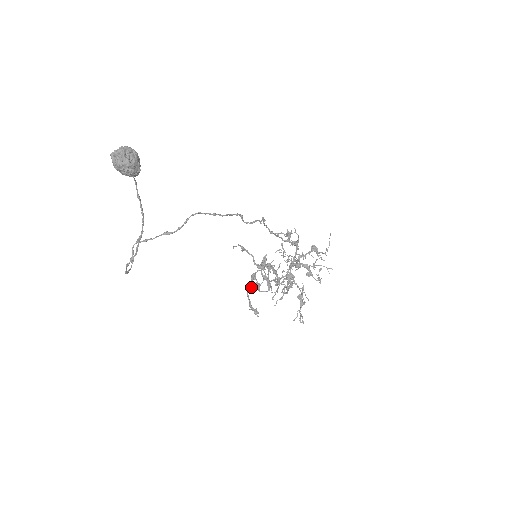
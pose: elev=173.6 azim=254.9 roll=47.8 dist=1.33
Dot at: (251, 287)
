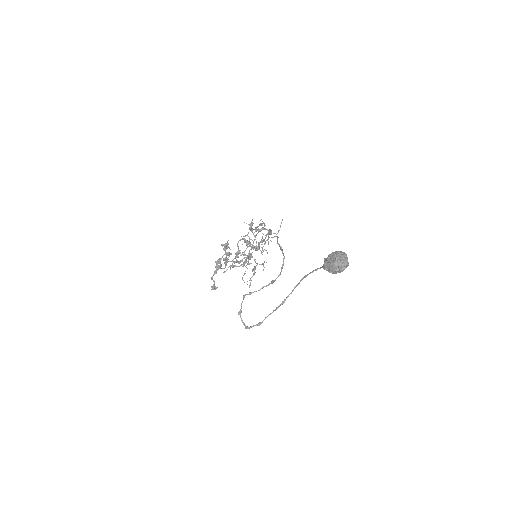
Dot at: (216, 271)
